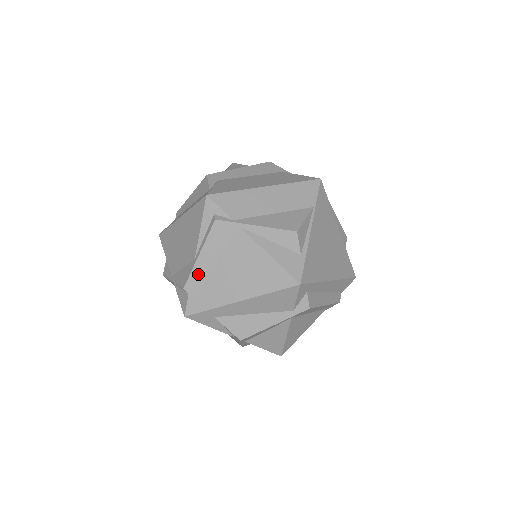
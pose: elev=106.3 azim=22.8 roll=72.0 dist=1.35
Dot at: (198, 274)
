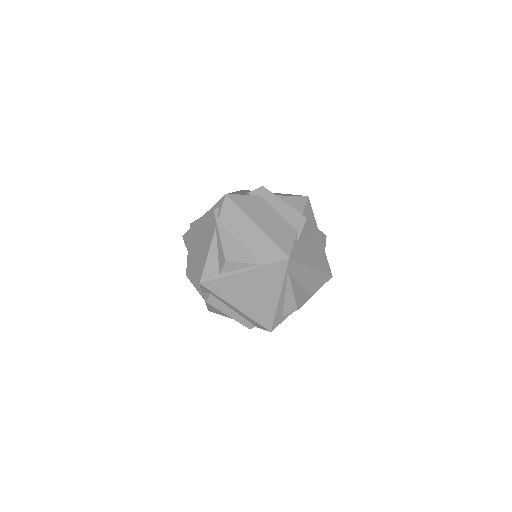
Dot at: (196, 225)
